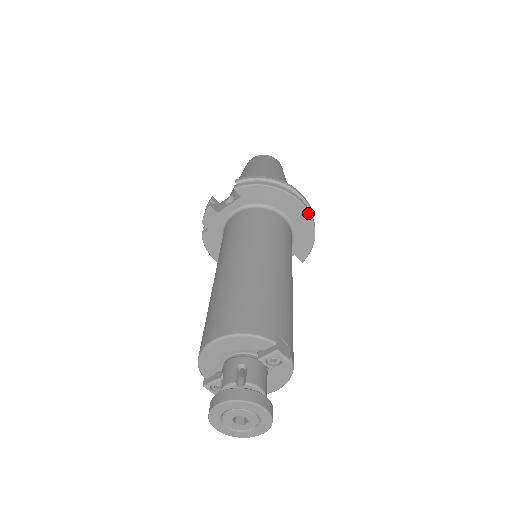
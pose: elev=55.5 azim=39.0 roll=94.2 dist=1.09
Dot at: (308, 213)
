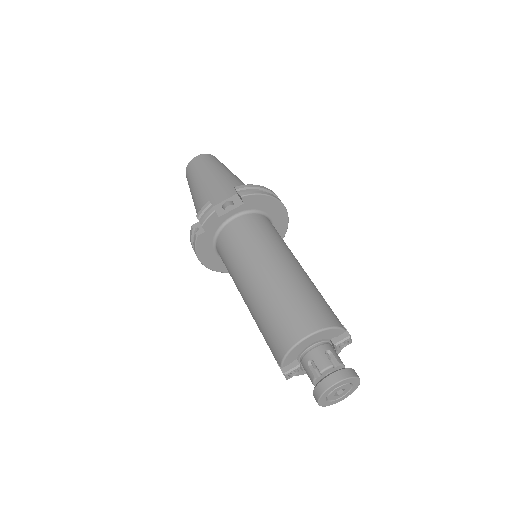
Dot at: (288, 217)
